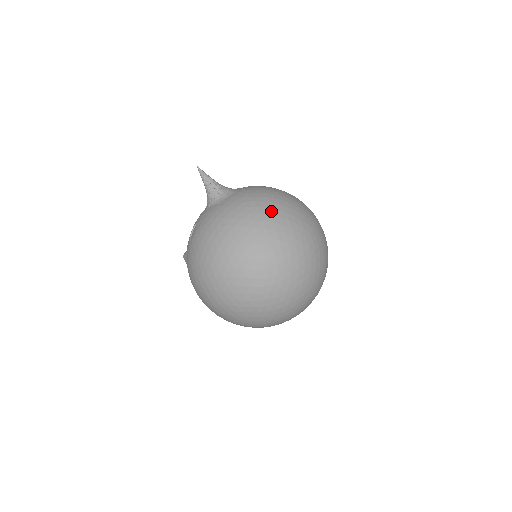
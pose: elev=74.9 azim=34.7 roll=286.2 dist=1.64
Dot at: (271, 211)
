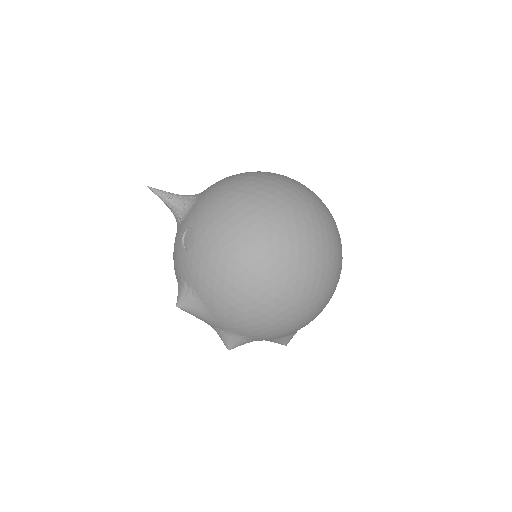
Dot at: (258, 171)
